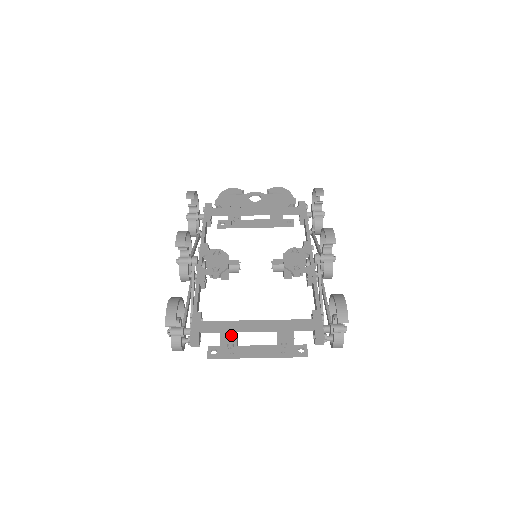
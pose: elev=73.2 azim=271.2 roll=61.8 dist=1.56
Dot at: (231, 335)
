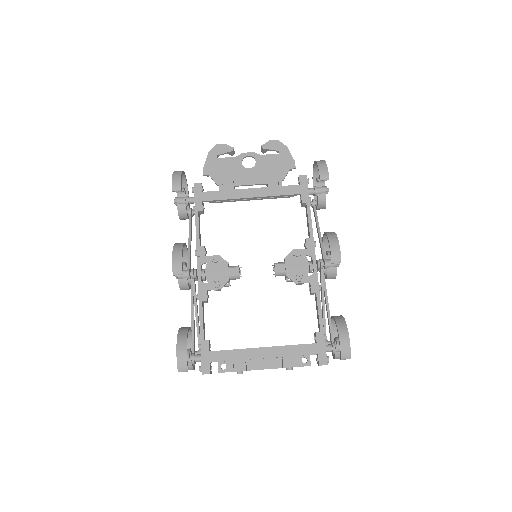
Dot at: (240, 366)
